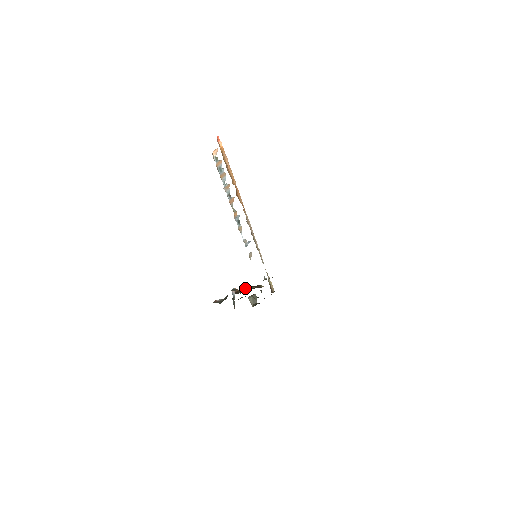
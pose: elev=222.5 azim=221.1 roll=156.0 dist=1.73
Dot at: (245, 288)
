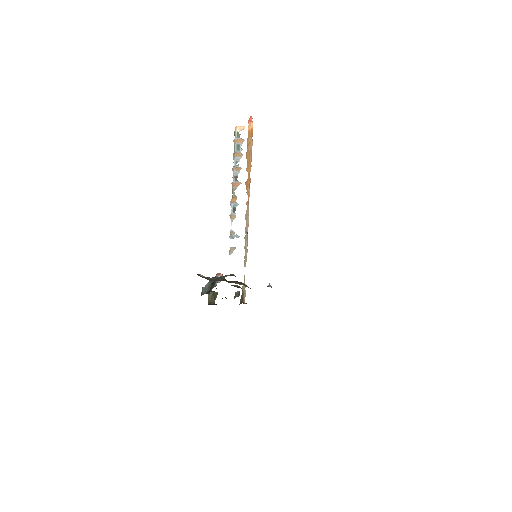
Dot at: occluded
